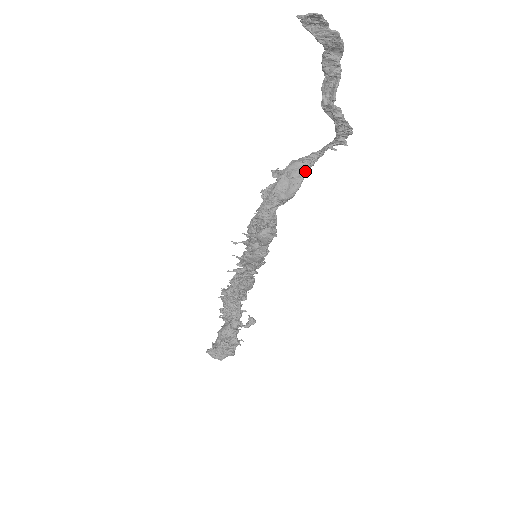
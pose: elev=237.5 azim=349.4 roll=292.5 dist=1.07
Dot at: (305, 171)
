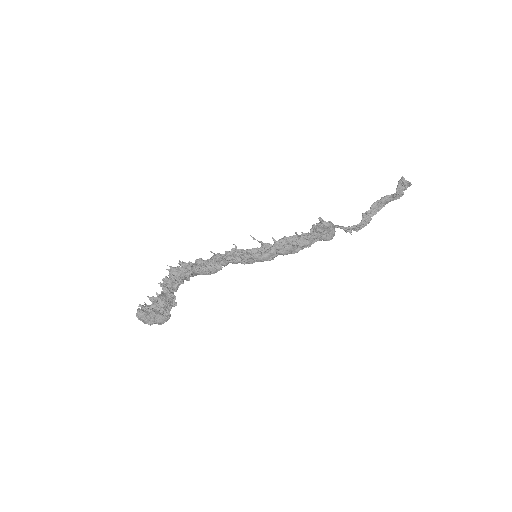
Dot at: occluded
